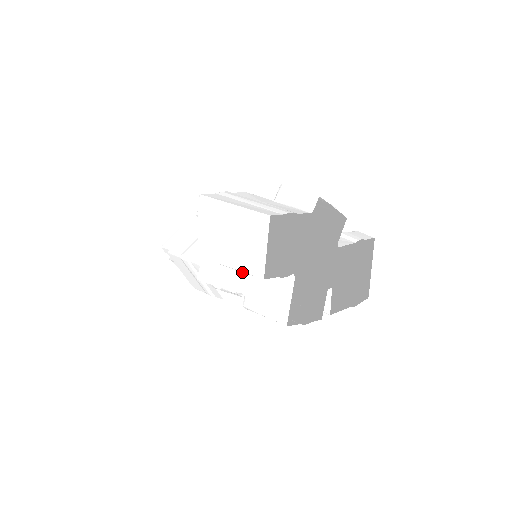
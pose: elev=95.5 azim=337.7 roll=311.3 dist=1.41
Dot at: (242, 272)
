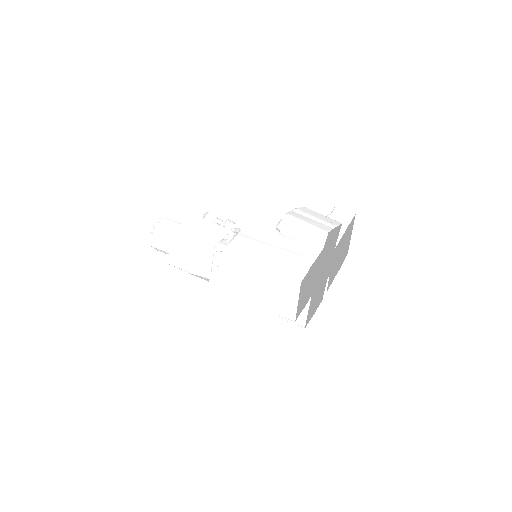
Dot at: occluded
